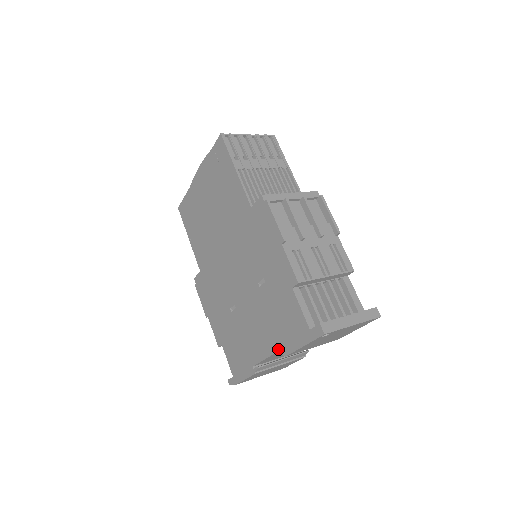
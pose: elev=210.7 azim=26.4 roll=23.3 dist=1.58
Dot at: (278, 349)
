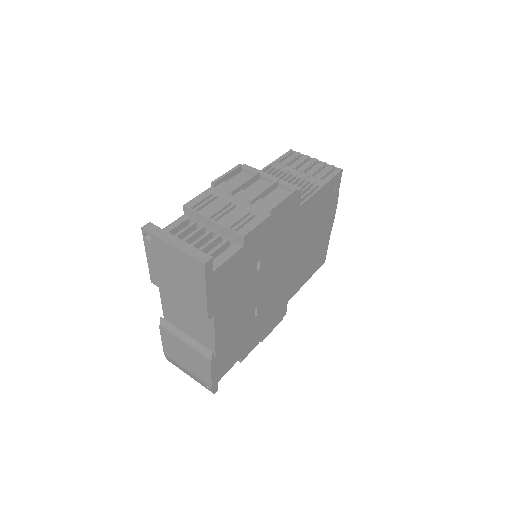
Dot at: occluded
